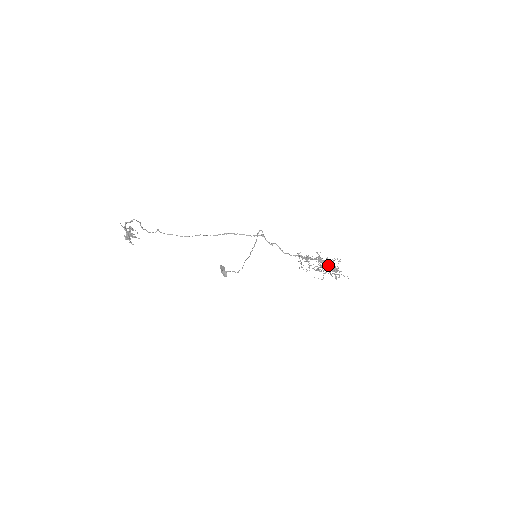
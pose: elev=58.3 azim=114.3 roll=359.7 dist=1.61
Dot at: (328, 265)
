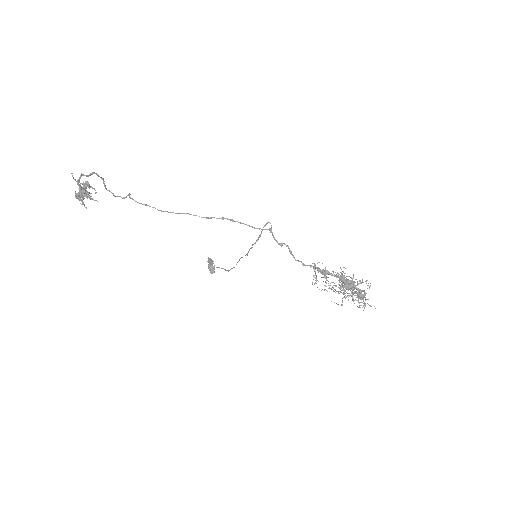
Dot at: (352, 287)
